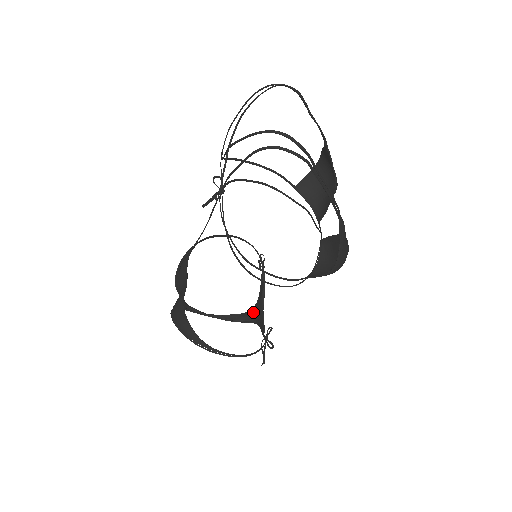
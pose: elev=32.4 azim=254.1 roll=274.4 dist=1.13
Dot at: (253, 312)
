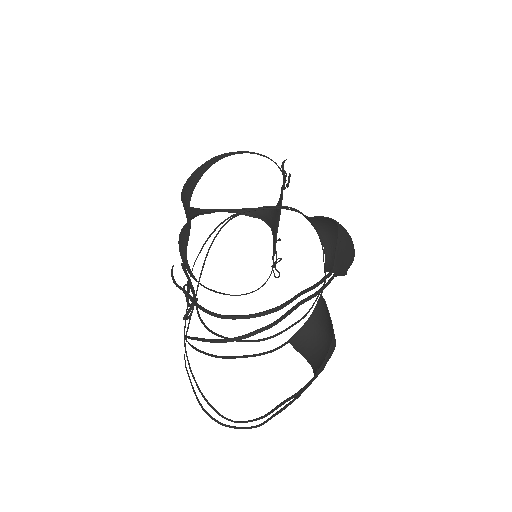
Dot at: (270, 216)
